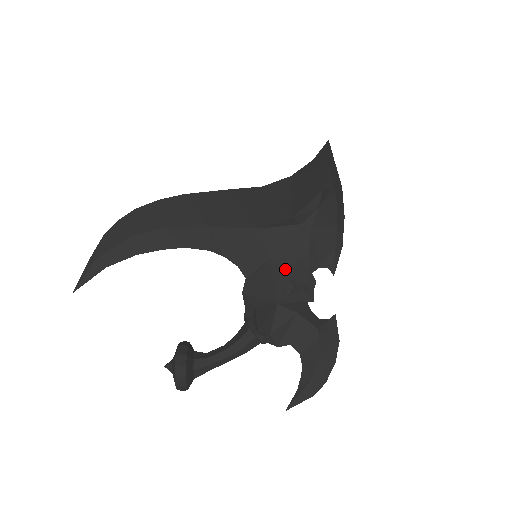
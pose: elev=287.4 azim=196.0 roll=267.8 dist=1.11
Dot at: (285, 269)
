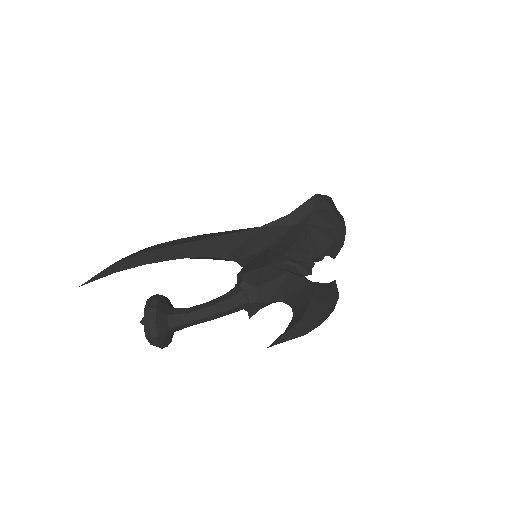
Dot at: (280, 250)
